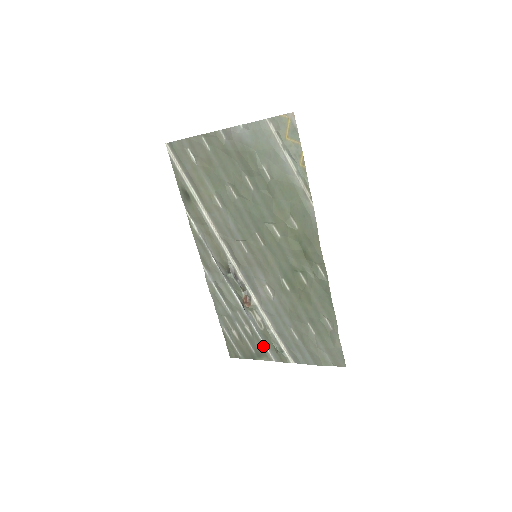
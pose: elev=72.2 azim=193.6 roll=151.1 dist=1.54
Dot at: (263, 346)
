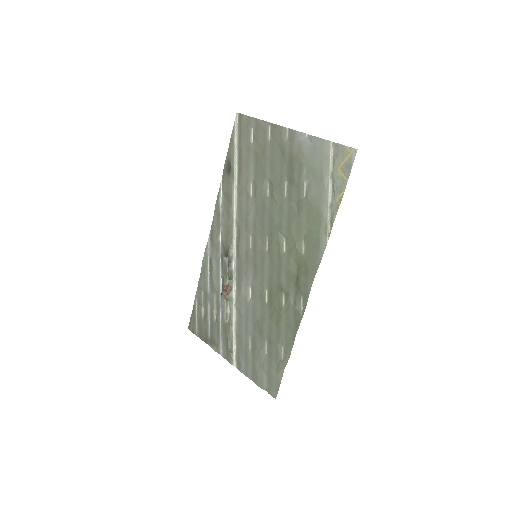
Dot at: (219, 336)
